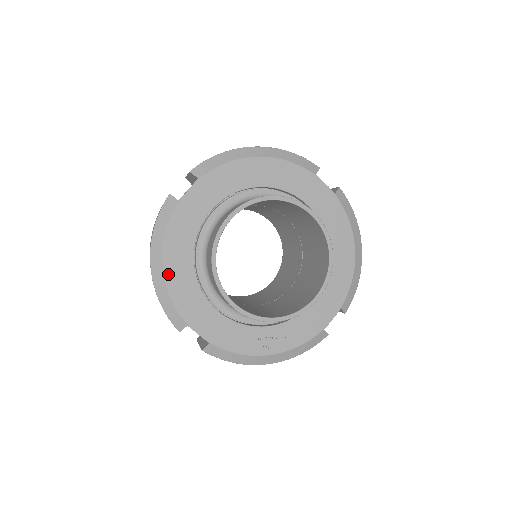
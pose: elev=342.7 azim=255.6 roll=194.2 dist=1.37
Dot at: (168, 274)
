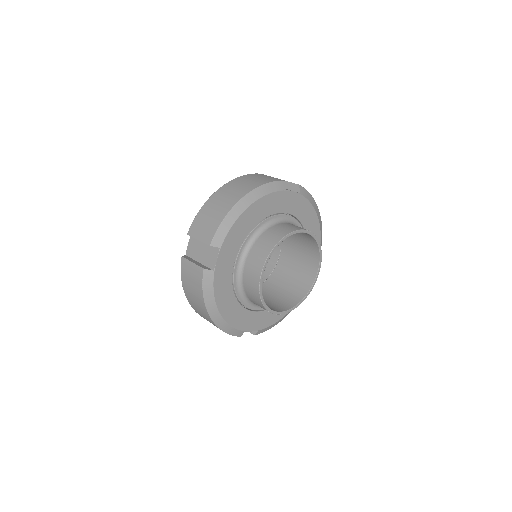
Dot at: (225, 316)
